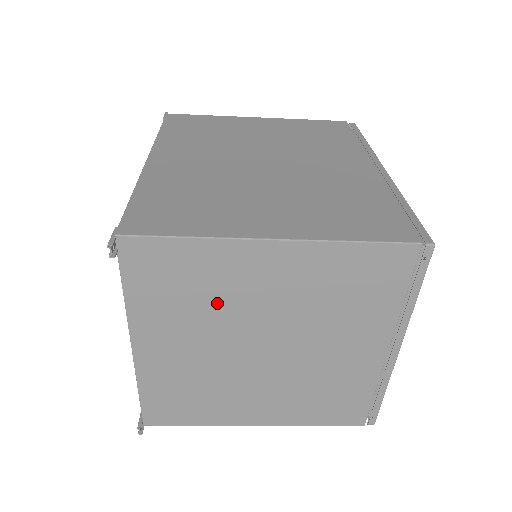
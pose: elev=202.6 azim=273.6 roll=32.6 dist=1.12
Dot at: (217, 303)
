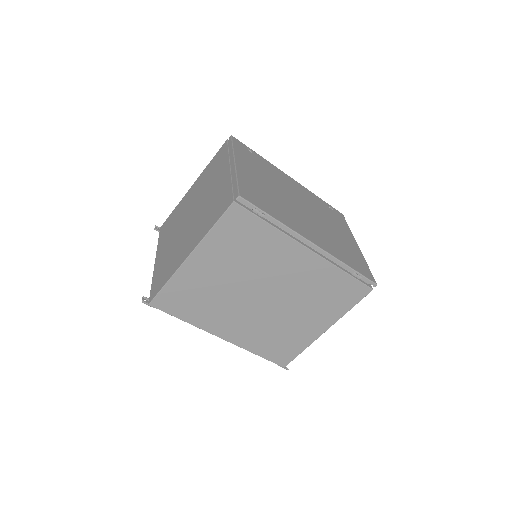
Dot at: (179, 218)
